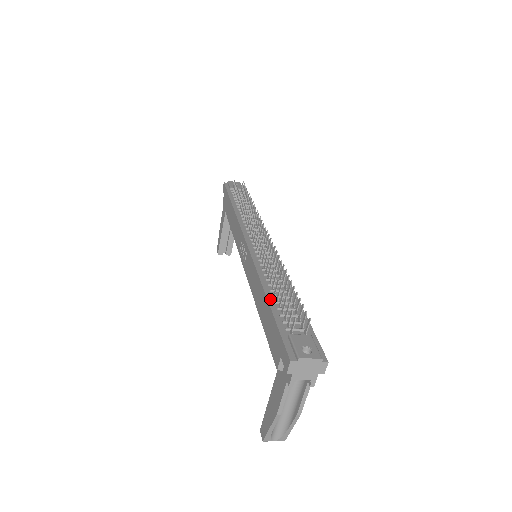
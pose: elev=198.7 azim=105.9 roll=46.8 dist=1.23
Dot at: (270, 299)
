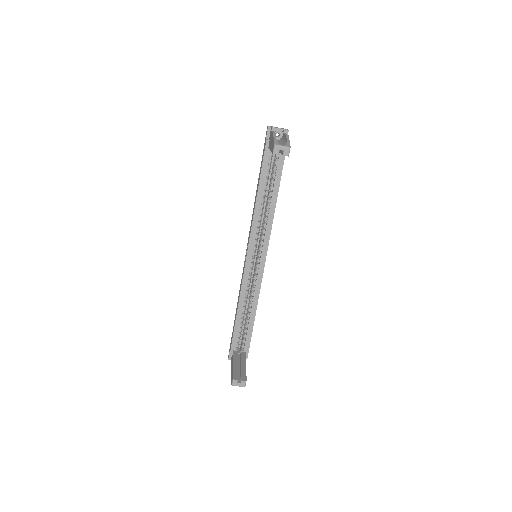
Dot at: occluded
